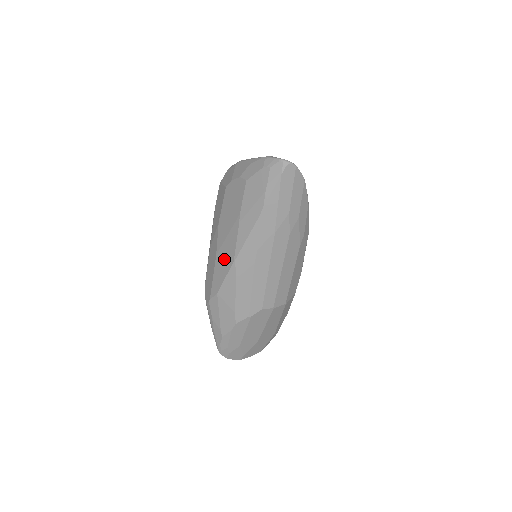
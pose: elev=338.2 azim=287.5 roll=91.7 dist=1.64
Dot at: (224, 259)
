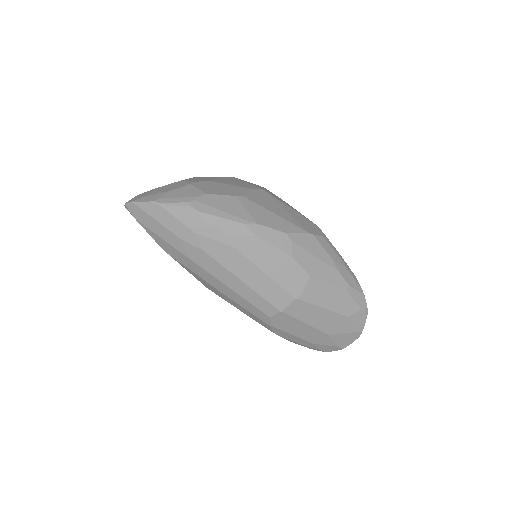
Dot at: occluded
